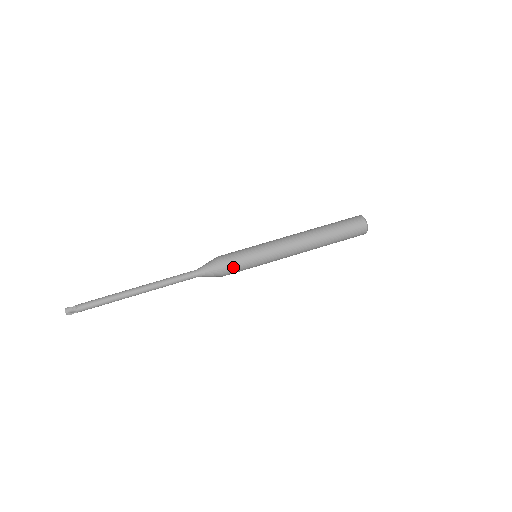
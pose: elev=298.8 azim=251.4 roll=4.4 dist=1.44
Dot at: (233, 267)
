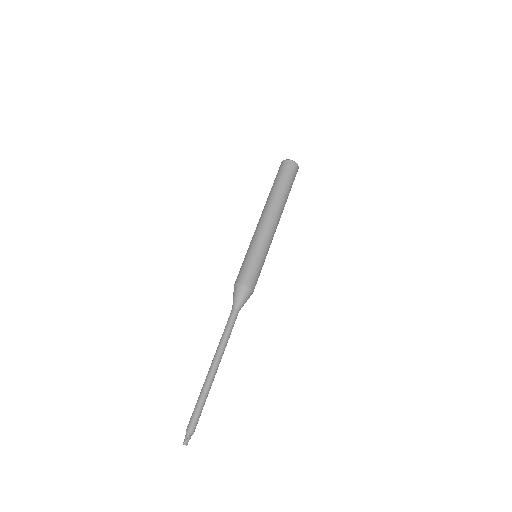
Dot at: (256, 283)
